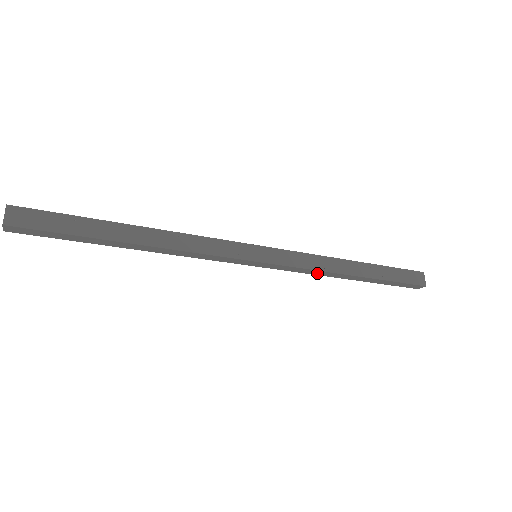
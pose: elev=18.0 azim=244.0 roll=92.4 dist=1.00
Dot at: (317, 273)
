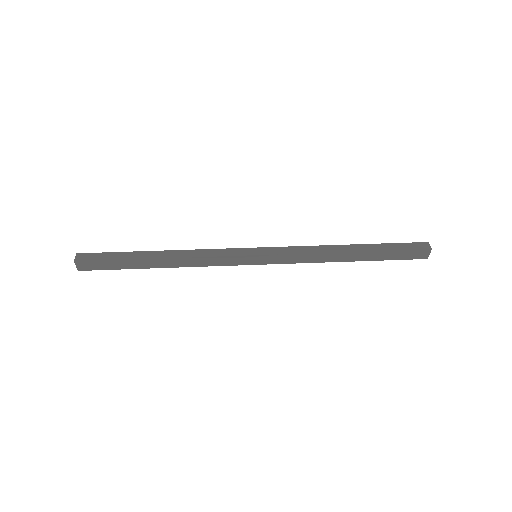
Dot at: occluded
